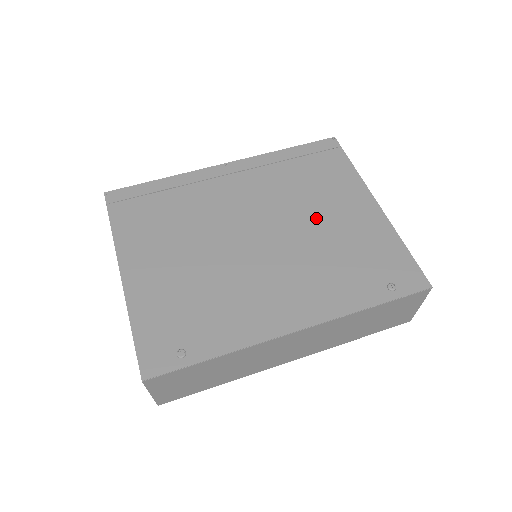
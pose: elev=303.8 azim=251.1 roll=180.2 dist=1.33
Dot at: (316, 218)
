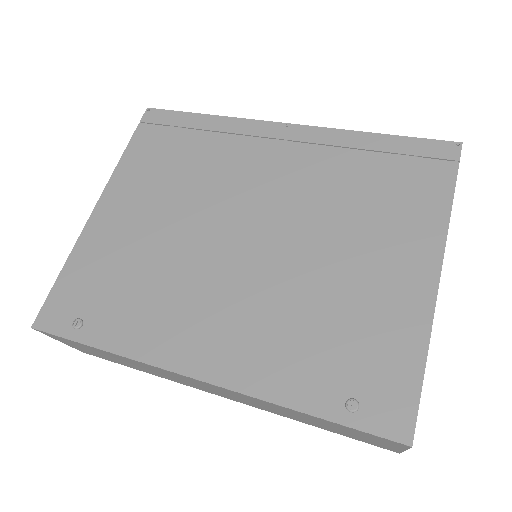
Dot at: (335, 250)
